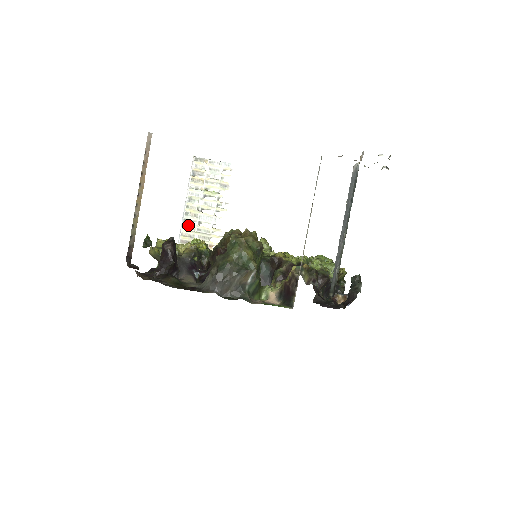
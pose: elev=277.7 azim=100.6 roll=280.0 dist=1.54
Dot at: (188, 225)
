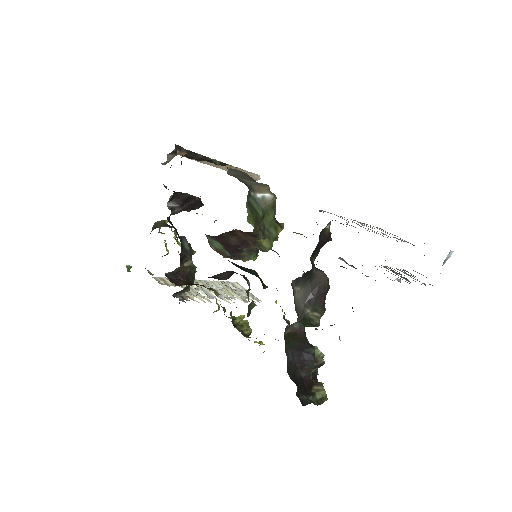
Dot at: occluded
